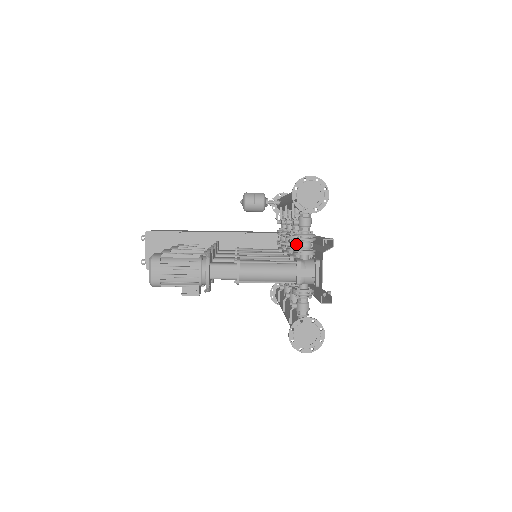
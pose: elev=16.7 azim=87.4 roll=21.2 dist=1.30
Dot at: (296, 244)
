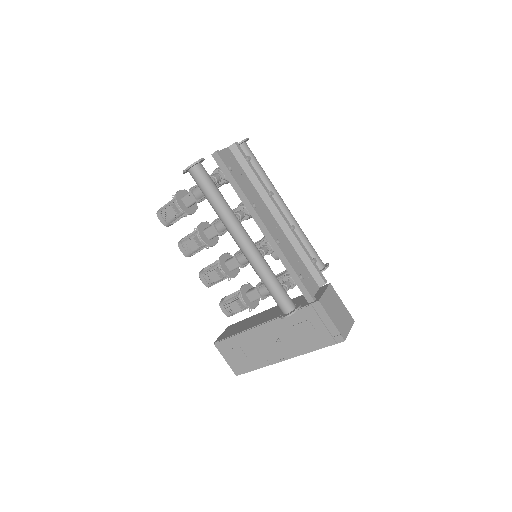
Dot at: occluded
